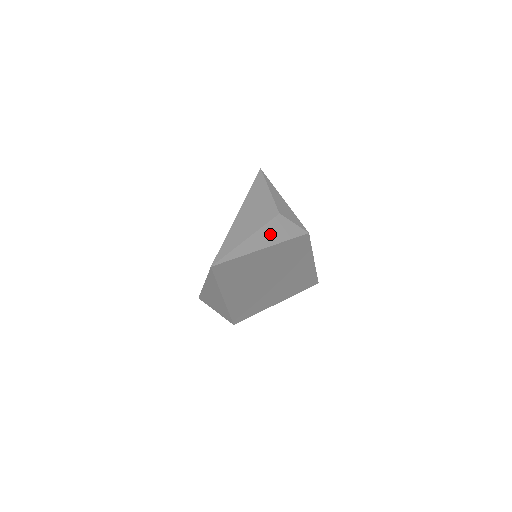
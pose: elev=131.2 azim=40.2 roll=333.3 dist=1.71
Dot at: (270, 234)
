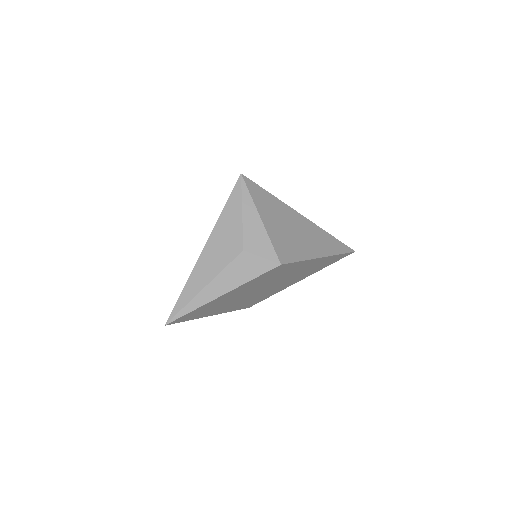
Dot at: (230, 278)
